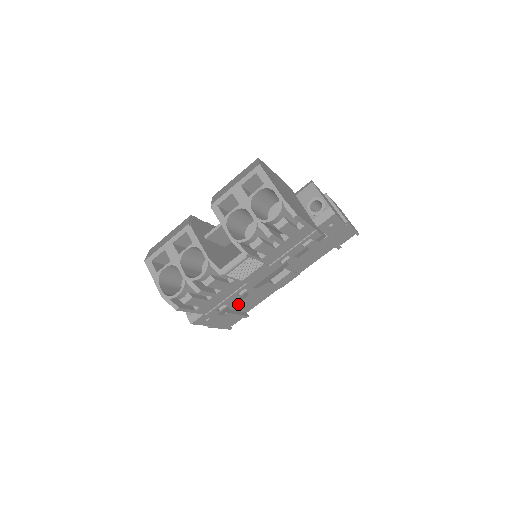
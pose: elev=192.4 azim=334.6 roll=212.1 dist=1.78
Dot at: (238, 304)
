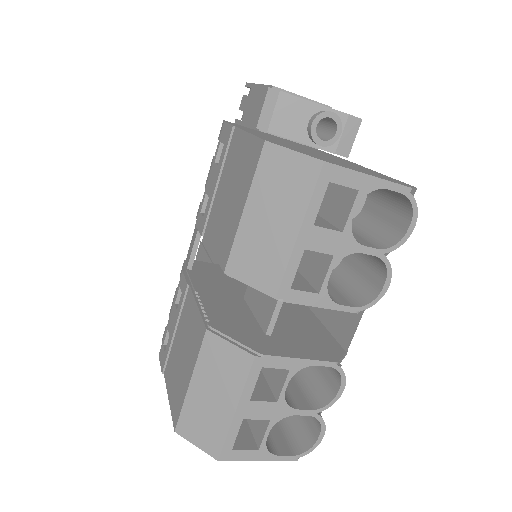
Dot at: occluded
